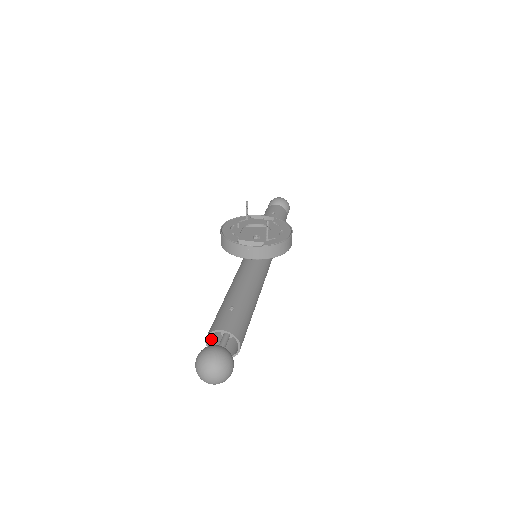
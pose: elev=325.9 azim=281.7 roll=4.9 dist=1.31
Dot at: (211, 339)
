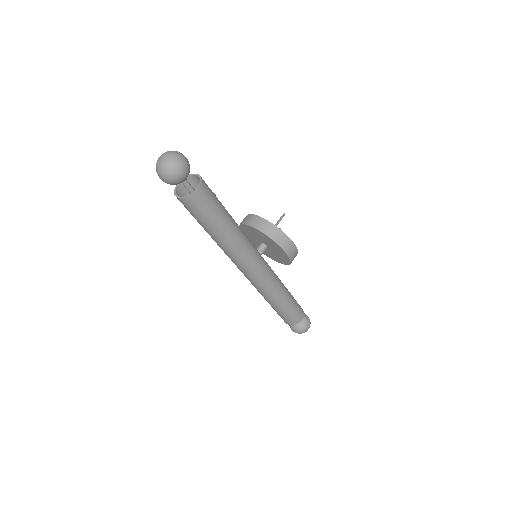
Dot at: (182, 192)
